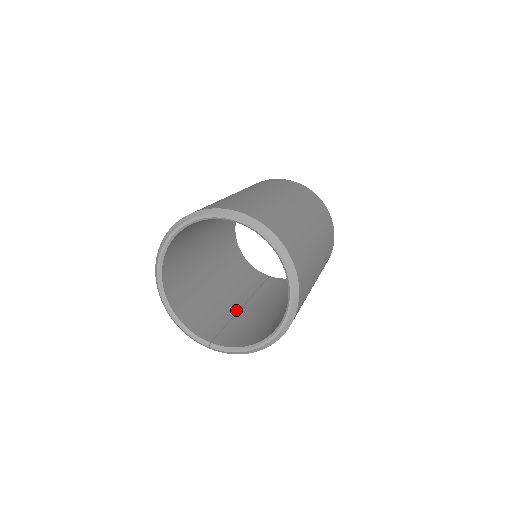
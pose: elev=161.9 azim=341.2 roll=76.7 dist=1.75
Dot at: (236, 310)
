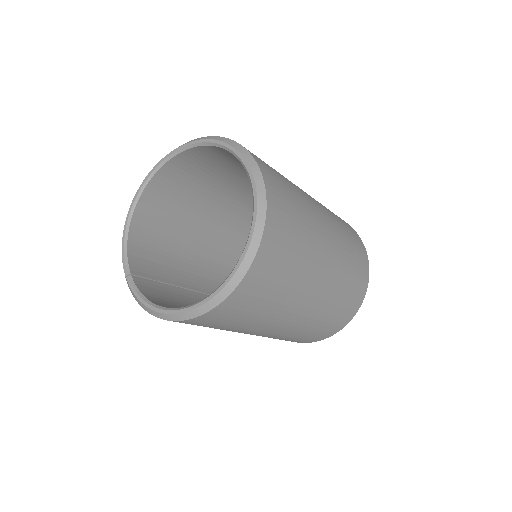
Dot at: (194, 288)
